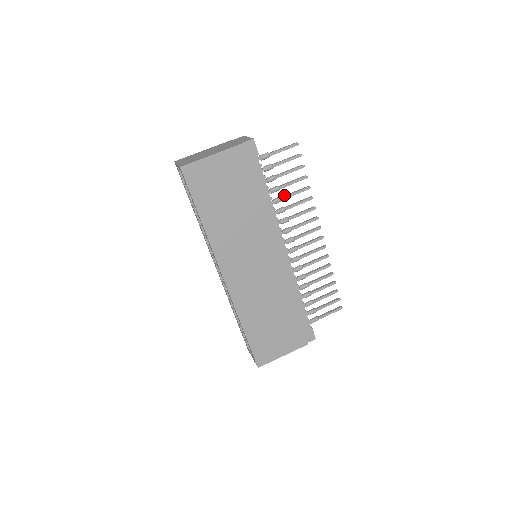
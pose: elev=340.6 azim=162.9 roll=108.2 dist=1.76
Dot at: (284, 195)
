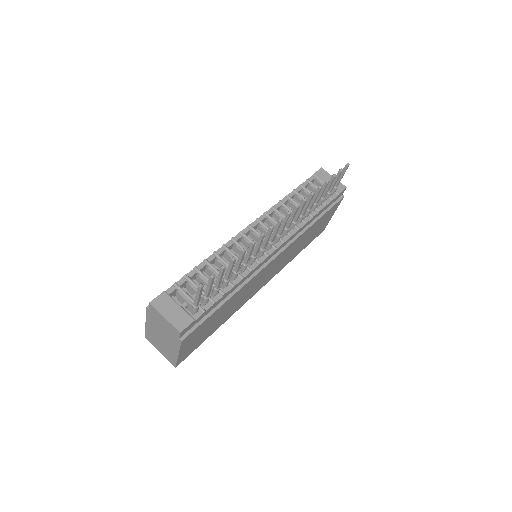
Dot at: (234, 269)
